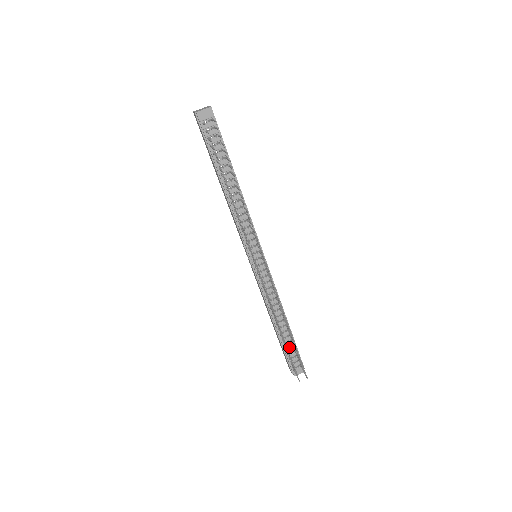
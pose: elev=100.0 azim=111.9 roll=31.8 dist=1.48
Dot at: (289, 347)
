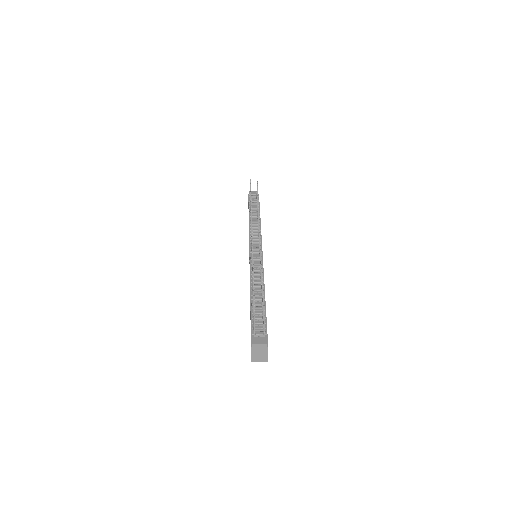
Dot at: (258, 316)
